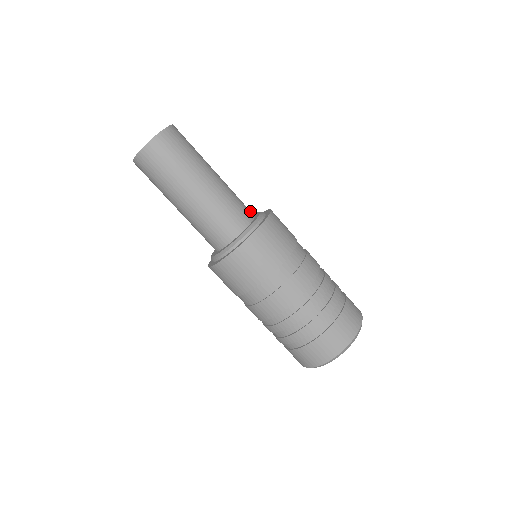
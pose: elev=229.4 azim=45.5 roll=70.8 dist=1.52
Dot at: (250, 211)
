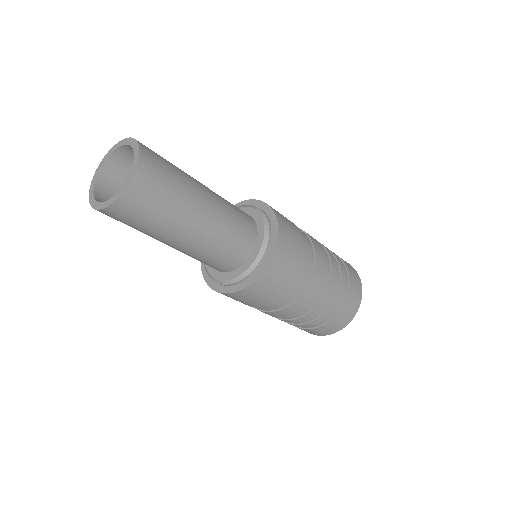
Dot at: occluded
